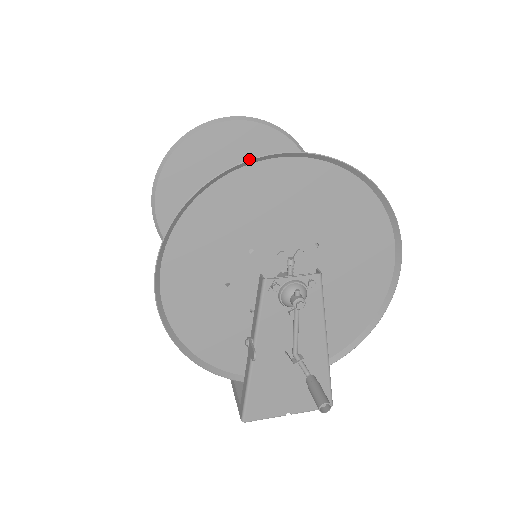
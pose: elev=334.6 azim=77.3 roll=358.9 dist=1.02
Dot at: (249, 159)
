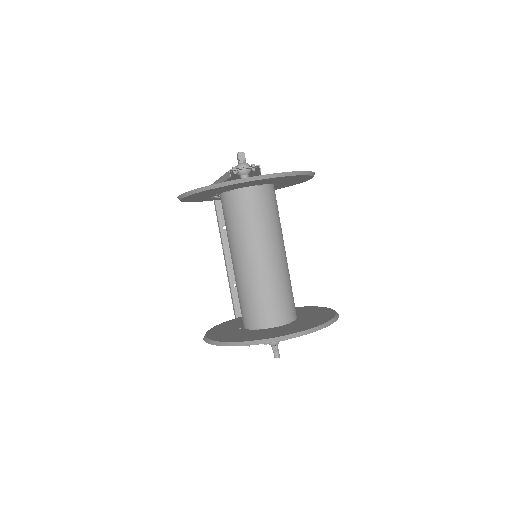
Dot at: (264, 343)
